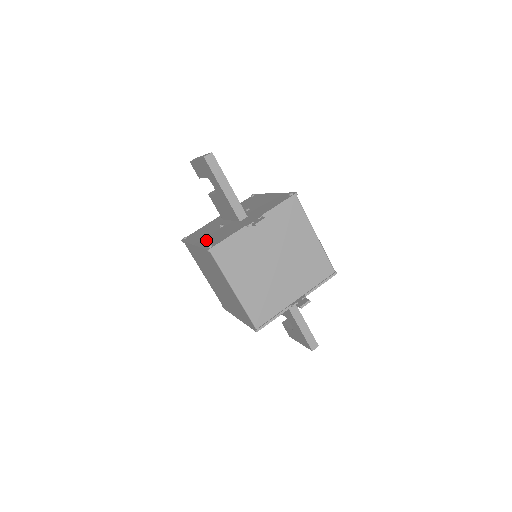
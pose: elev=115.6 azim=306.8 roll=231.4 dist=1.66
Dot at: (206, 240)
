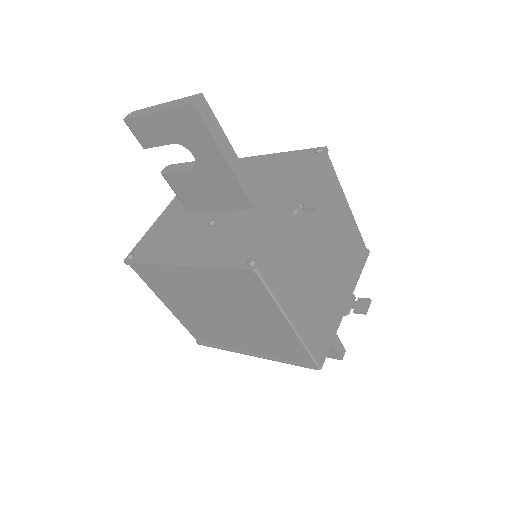
Dot at: (211, 252)
